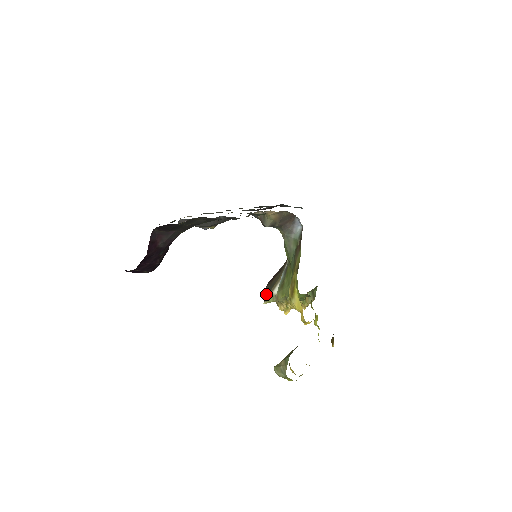
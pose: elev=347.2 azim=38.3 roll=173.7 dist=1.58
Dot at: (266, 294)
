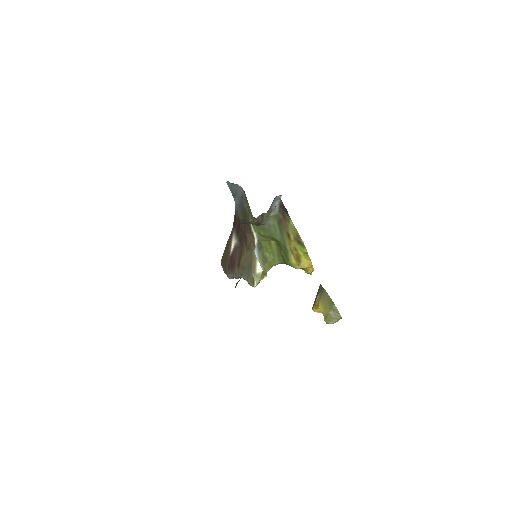
Dot at: (246, 279)
